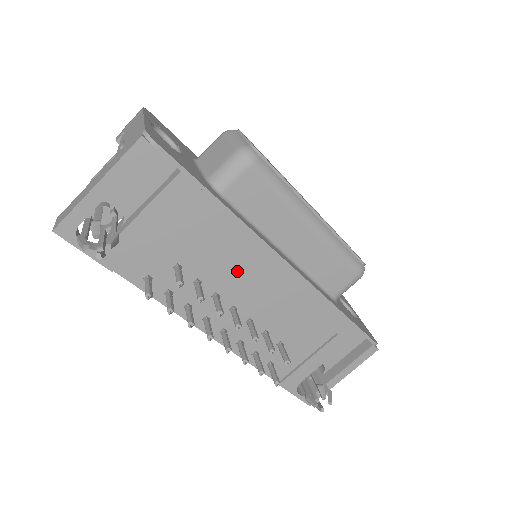
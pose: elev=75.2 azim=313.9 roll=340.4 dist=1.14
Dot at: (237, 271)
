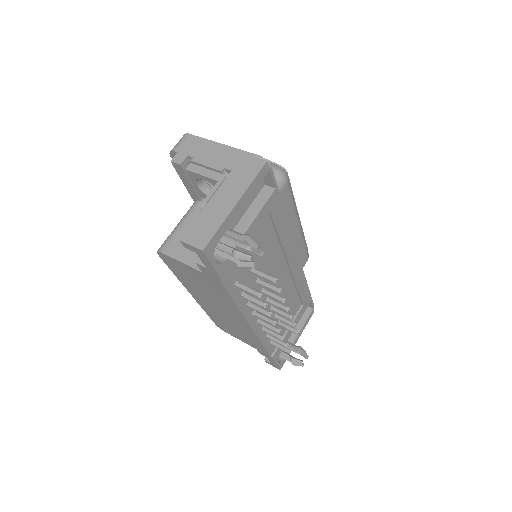
Dot at: (276, 266)
